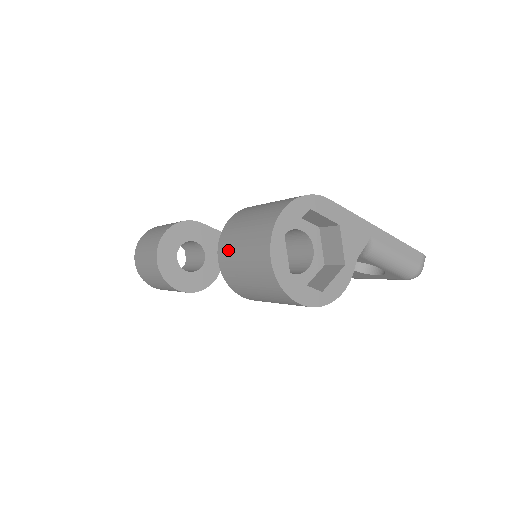
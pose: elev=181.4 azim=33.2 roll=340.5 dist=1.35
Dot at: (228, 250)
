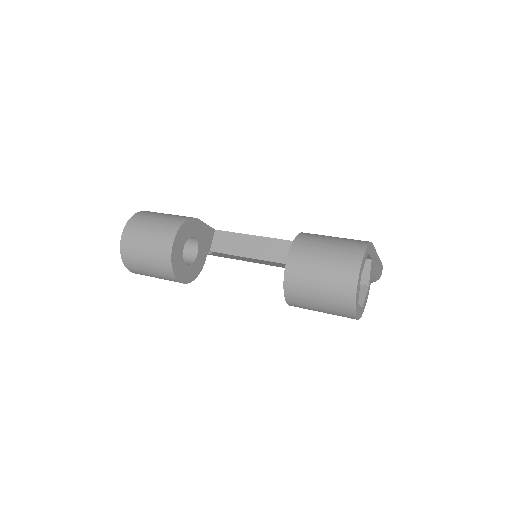
Dot at: (301, 276)
